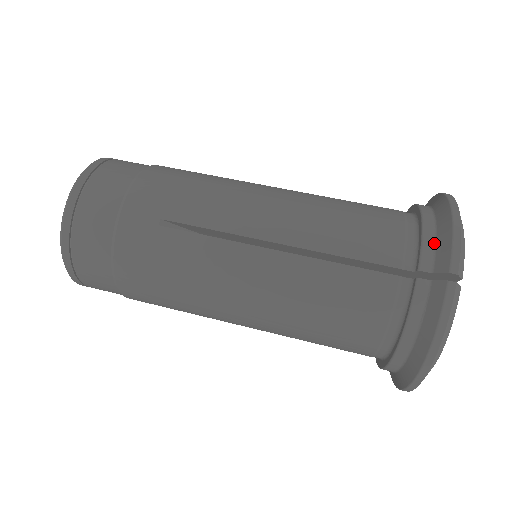
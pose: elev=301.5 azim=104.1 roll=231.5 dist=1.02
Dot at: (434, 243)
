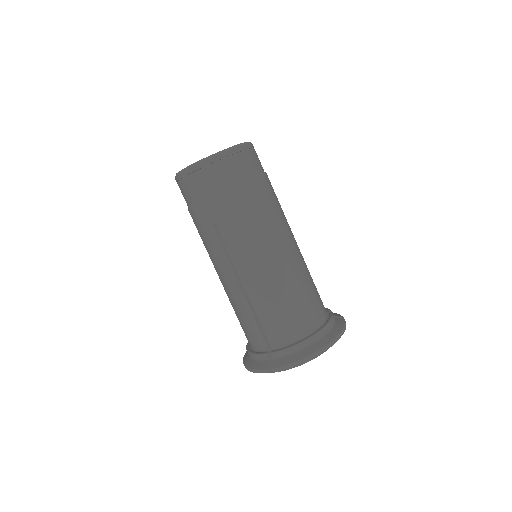
Dot at: (287, 355)
